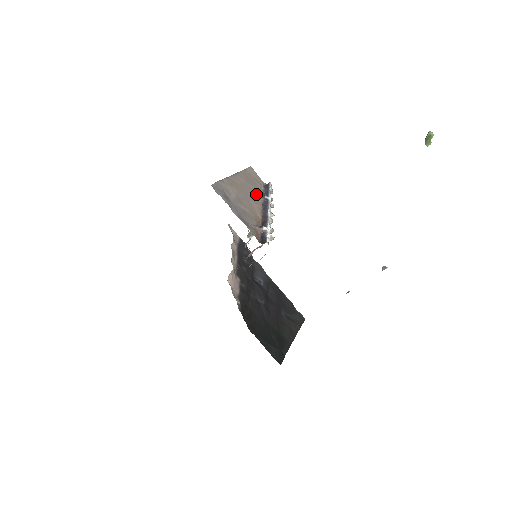
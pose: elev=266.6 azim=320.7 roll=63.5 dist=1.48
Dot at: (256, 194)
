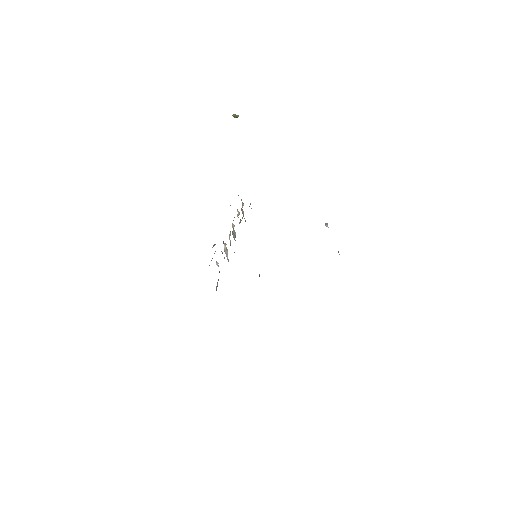
Dot at: occluded
